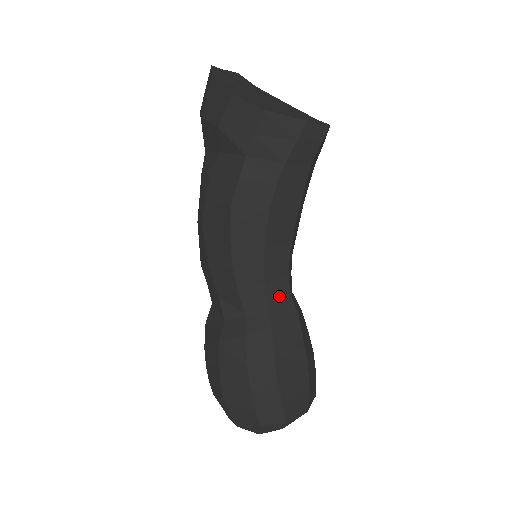
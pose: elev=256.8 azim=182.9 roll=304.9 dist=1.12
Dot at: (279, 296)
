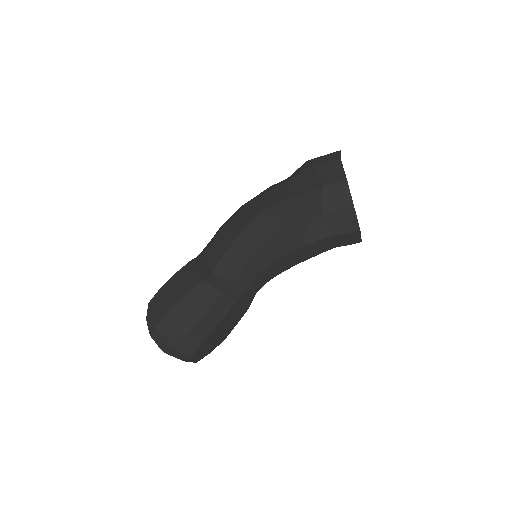
Dot at: (252, 289)
